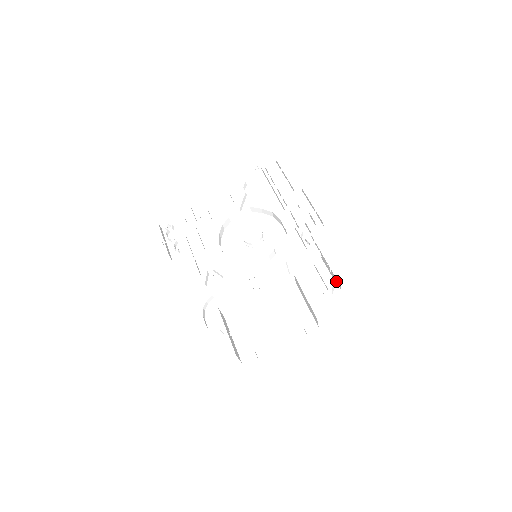
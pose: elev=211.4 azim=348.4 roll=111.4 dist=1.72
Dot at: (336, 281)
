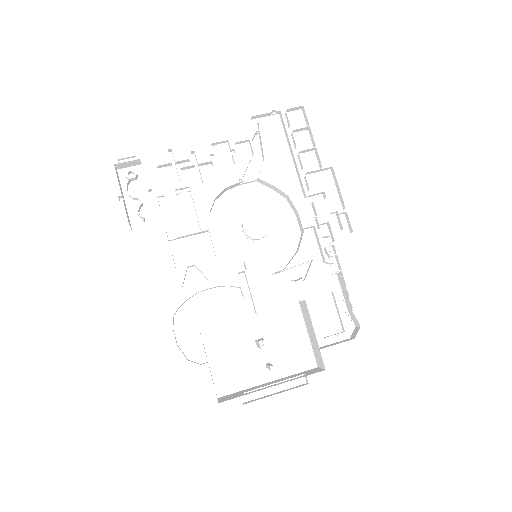
Dot at: (352, 315)
